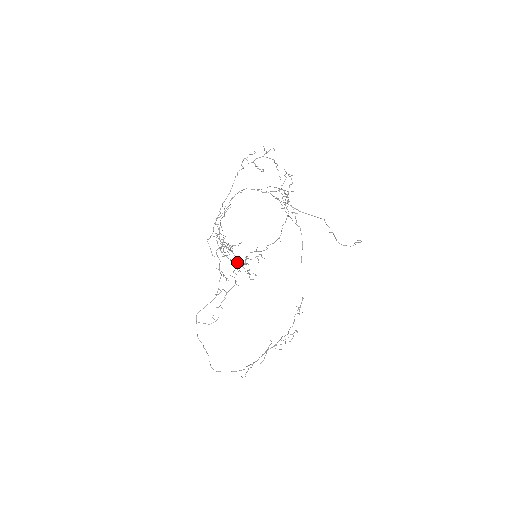
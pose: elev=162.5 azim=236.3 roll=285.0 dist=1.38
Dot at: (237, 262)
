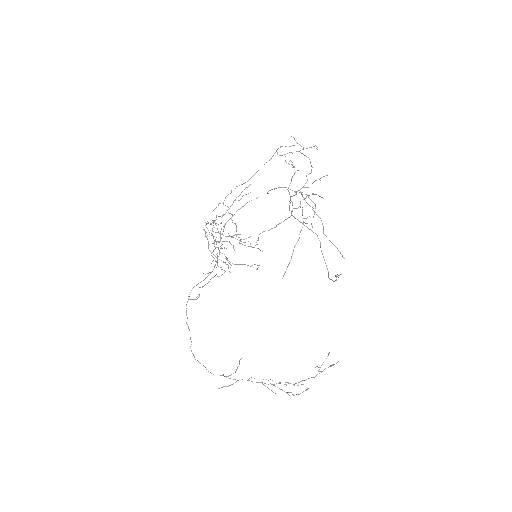
Dot at: (224, 248)
